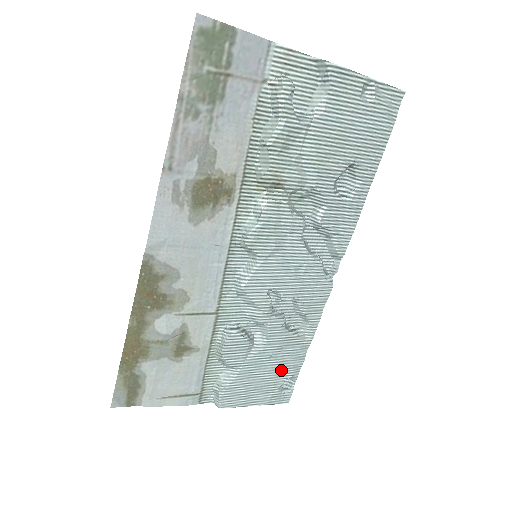
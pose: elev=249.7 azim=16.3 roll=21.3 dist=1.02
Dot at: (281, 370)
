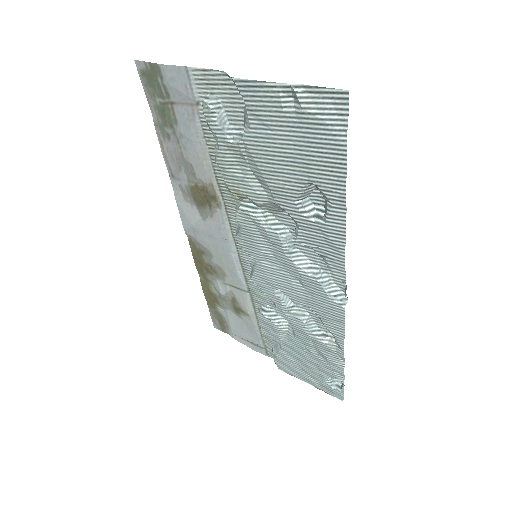
Dot at: (321, 366)
